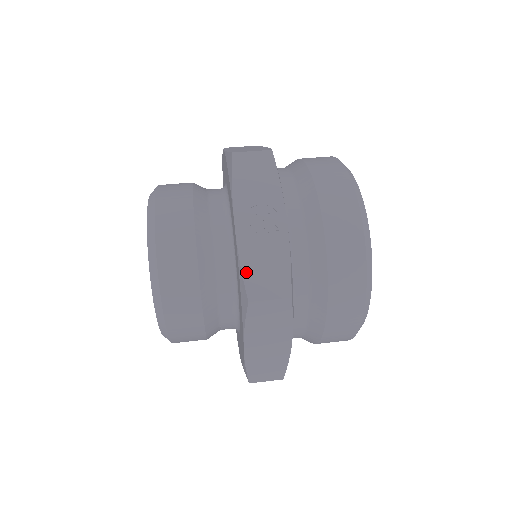
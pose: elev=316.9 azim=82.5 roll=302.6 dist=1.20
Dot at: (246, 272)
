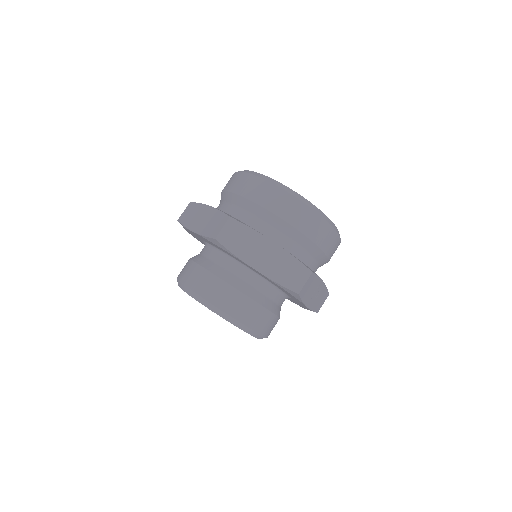
Dot at: (315, 310)
